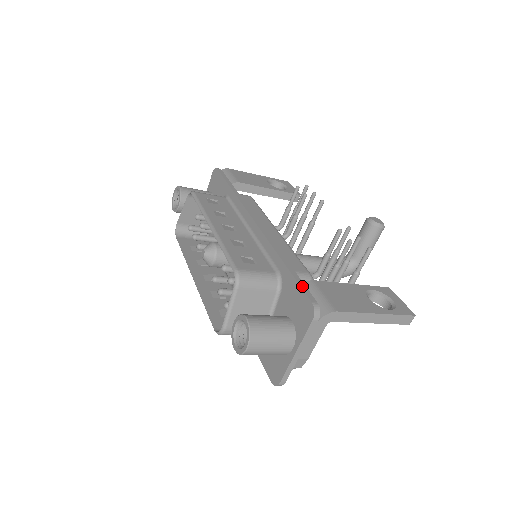
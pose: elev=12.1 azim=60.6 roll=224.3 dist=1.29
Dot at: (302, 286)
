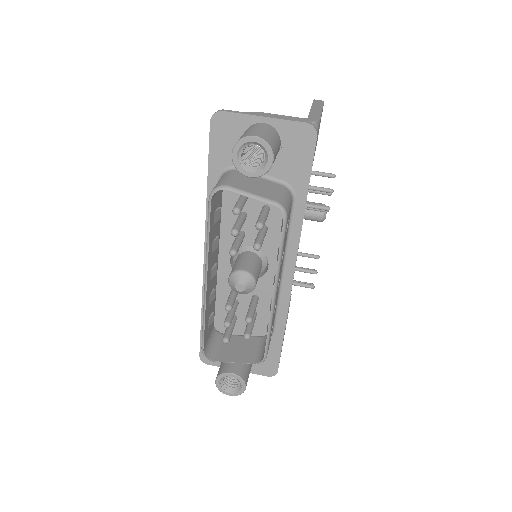
Dot at: occluded
